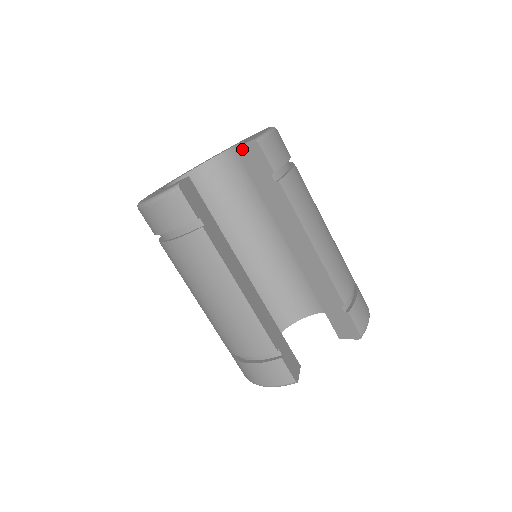
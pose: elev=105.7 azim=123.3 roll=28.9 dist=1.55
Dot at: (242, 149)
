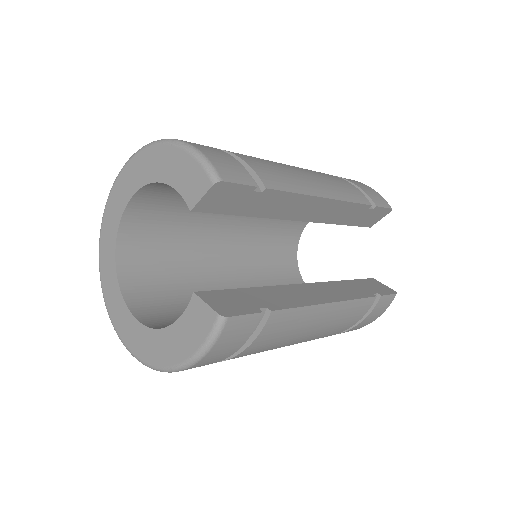
Dot at: (201, 204)
